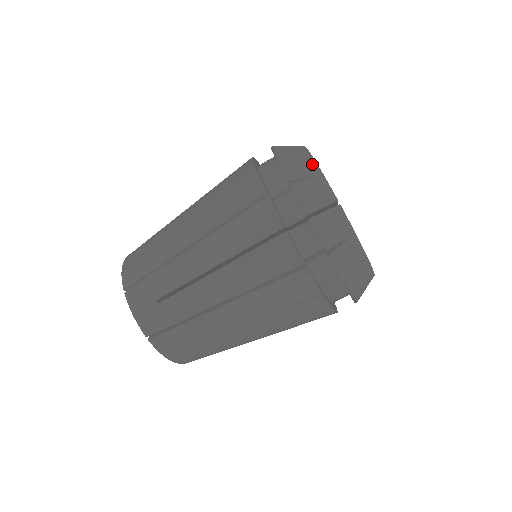
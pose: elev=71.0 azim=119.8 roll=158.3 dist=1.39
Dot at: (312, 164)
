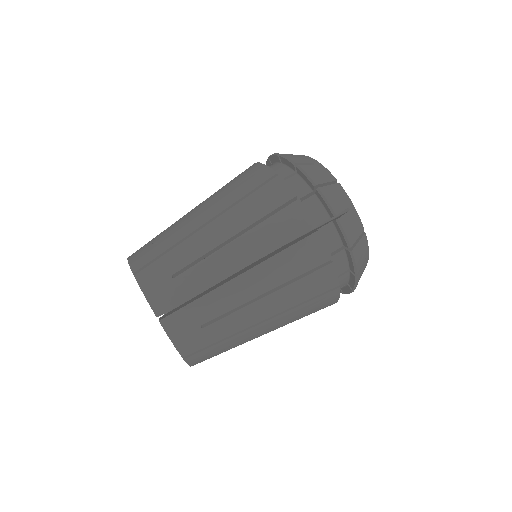
Dot at: occluded
